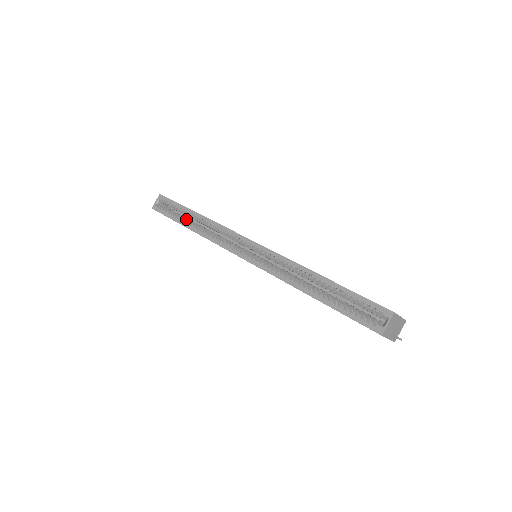
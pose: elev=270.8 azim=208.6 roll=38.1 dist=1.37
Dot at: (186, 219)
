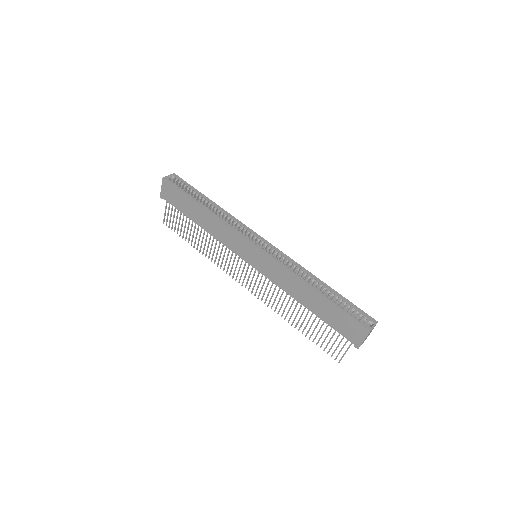
Dot at: occluded
